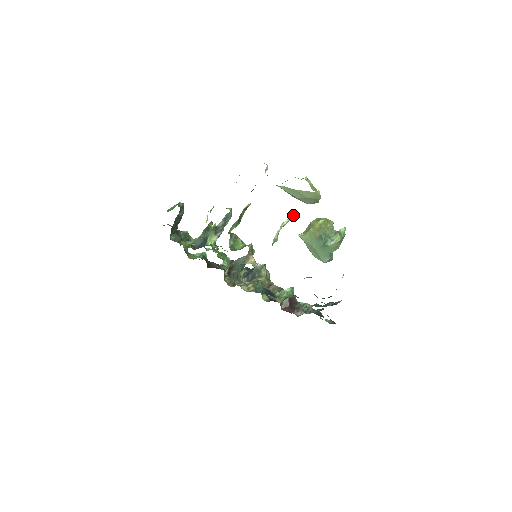
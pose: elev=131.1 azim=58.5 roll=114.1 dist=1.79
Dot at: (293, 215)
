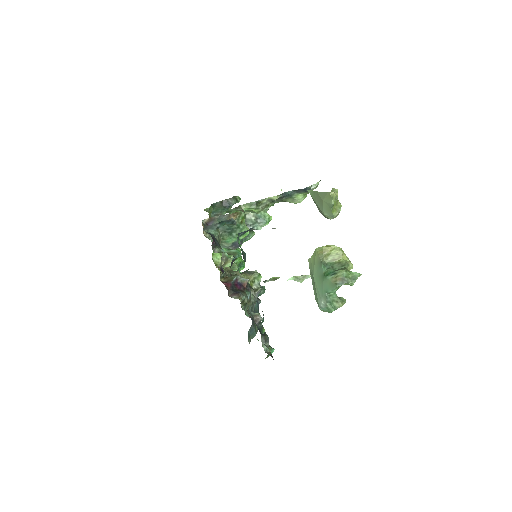
Dot at: occluded
